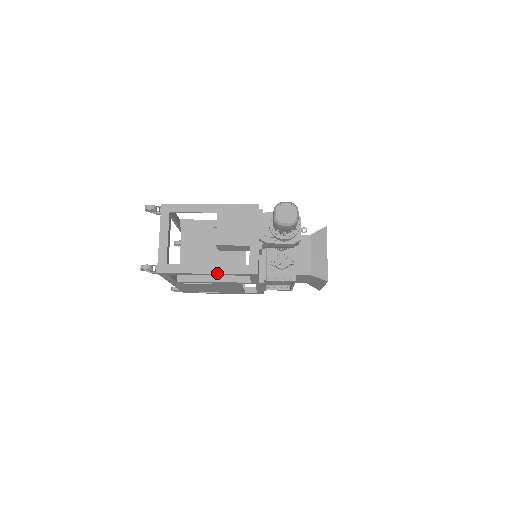
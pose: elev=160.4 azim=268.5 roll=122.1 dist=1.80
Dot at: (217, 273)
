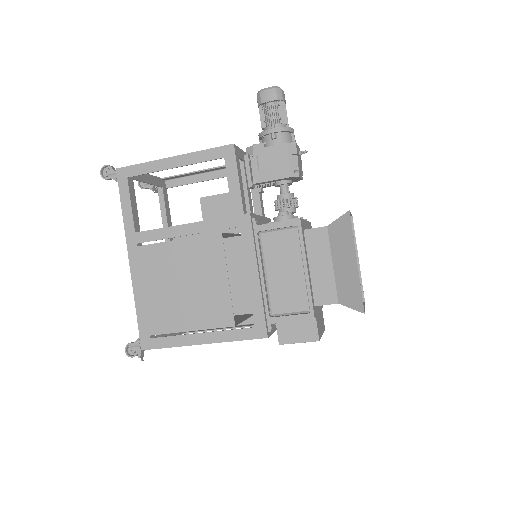
Dot at: (184, 154)
